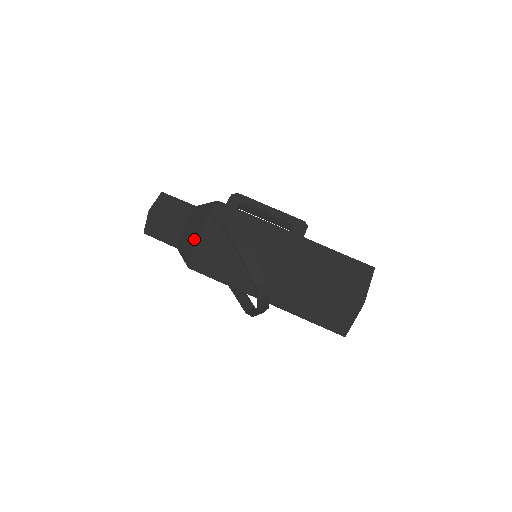
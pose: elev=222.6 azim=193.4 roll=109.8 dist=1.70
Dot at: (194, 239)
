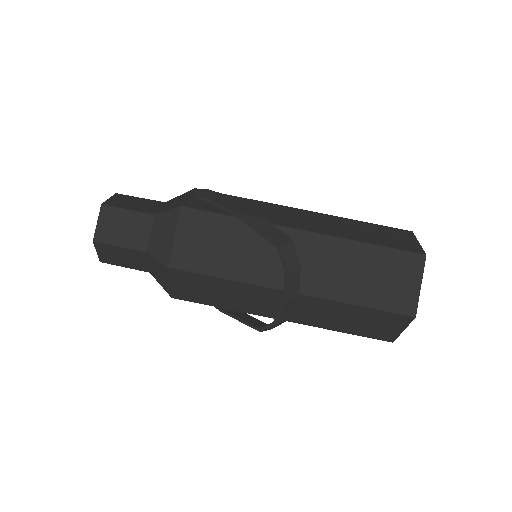
Dot at: (174, 220)
